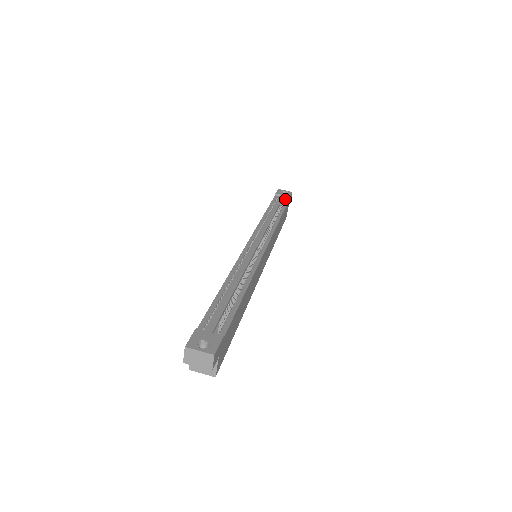
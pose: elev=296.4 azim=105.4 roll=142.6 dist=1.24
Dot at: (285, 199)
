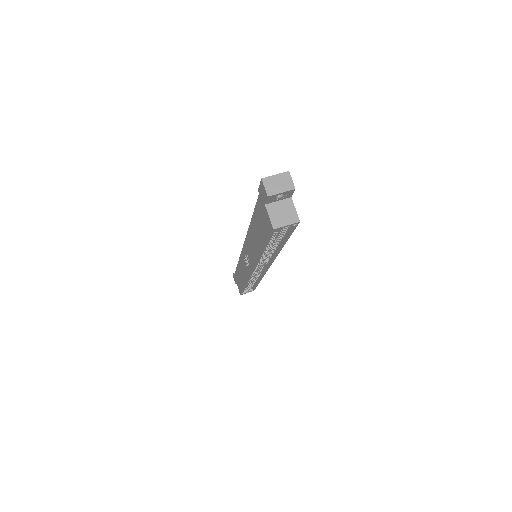
Dot at: occluded
